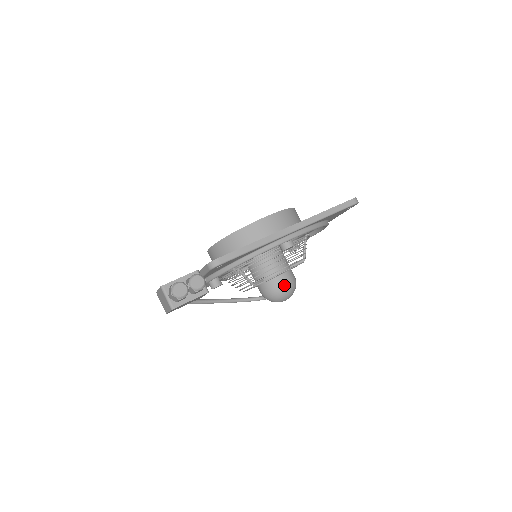
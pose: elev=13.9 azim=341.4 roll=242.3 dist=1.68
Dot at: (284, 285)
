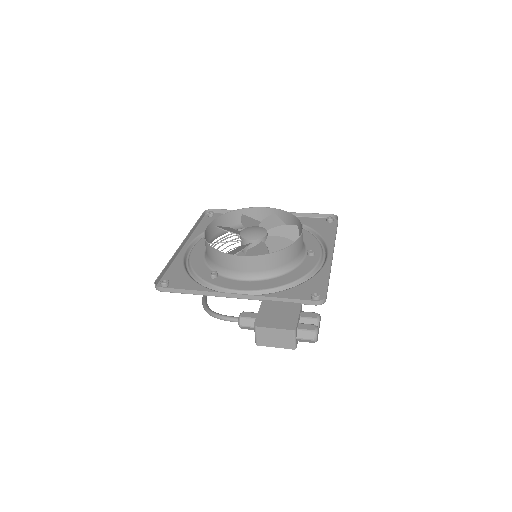
Dot at: occluded
